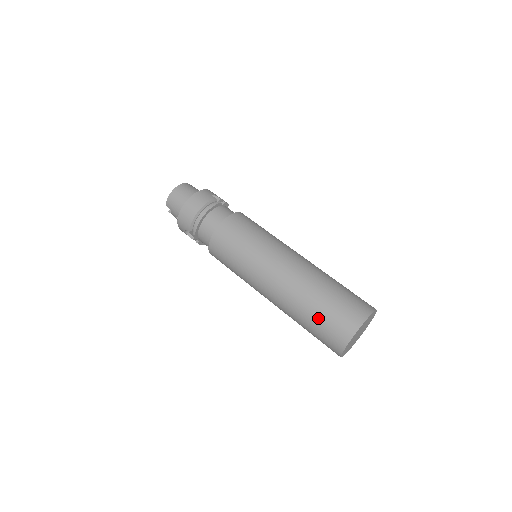
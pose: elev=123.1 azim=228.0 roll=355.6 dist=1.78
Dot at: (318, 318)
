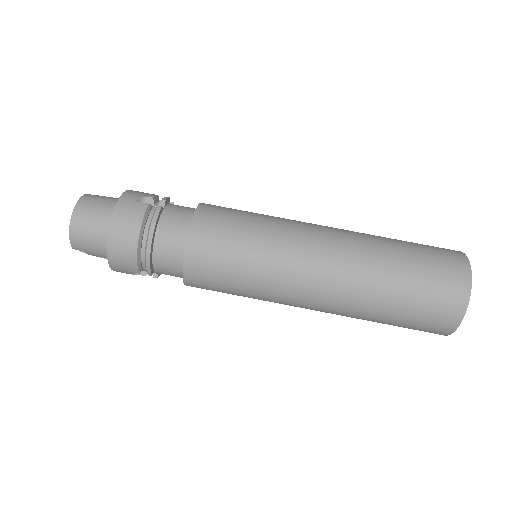
Dot at: (404, 312)
